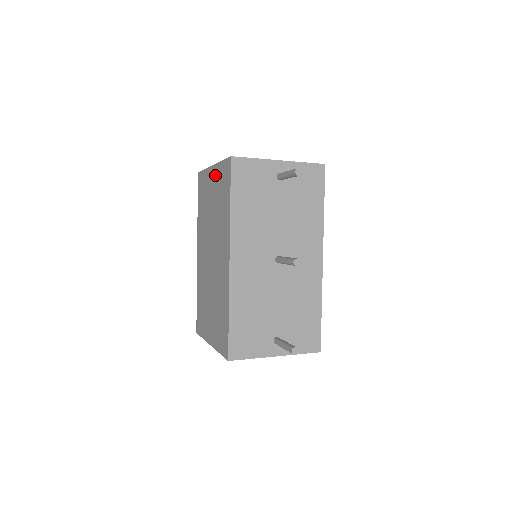
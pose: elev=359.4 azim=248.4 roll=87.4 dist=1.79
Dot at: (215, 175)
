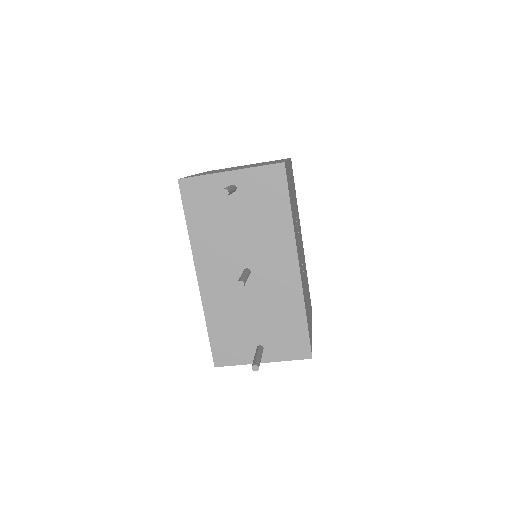
Dot at: occluded
